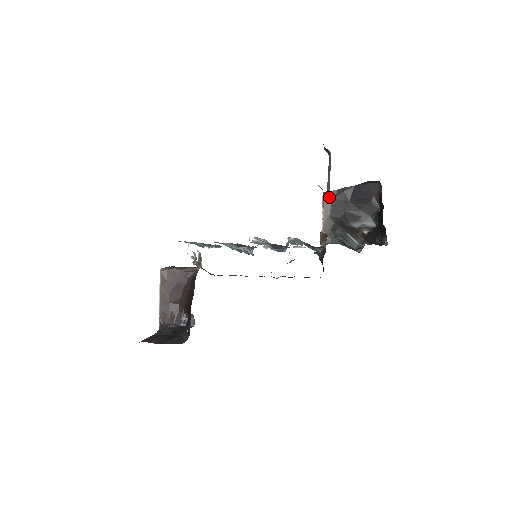
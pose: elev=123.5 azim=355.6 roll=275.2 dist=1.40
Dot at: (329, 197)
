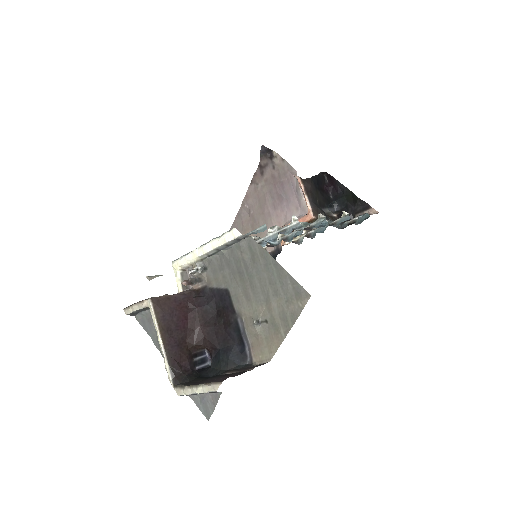
Dot at: (307, 184)
